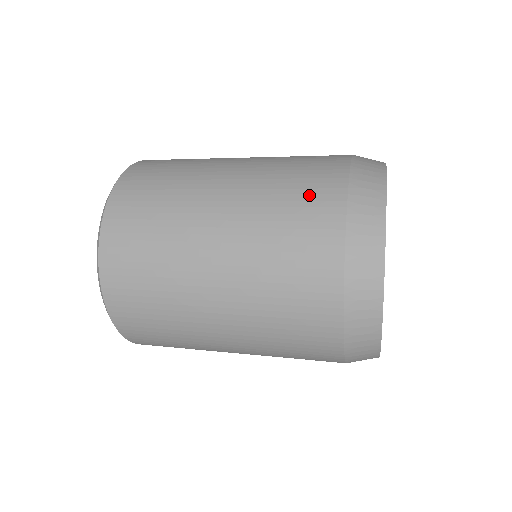
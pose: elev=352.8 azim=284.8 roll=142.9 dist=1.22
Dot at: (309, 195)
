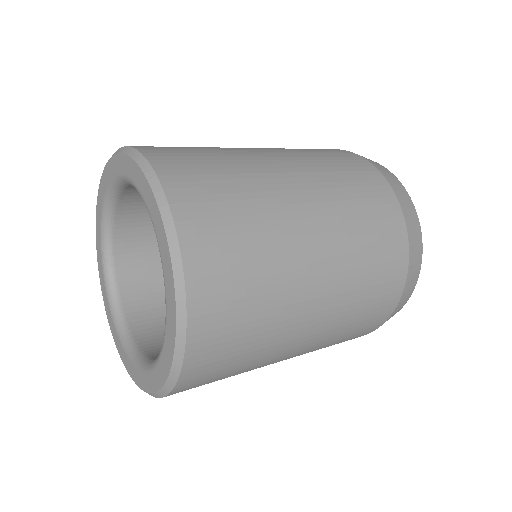
Dot at: (382, 291)
